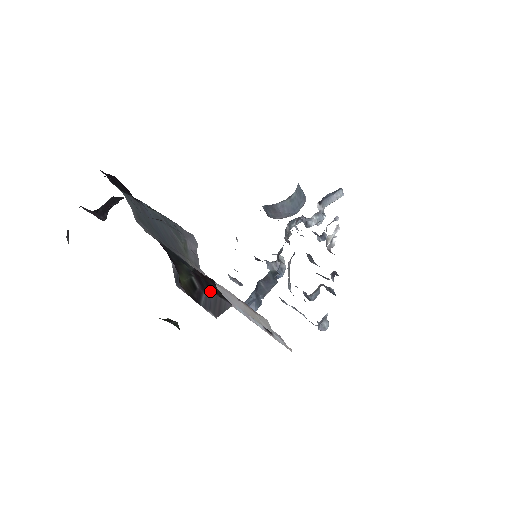
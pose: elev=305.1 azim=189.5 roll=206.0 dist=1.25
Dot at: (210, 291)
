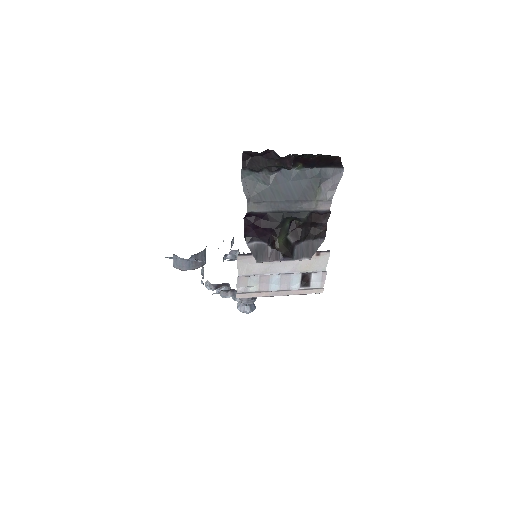
Dot at: (303, 241)
